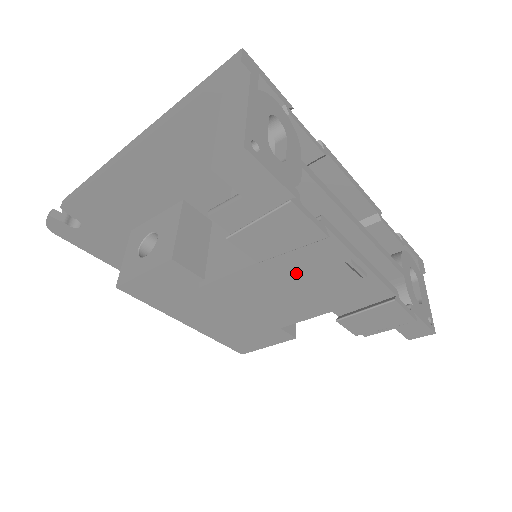
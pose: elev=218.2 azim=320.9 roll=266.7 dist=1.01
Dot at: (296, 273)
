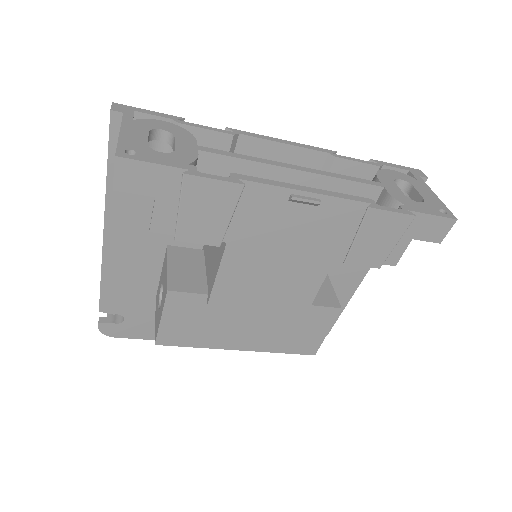
Dot at: (264, 239)
